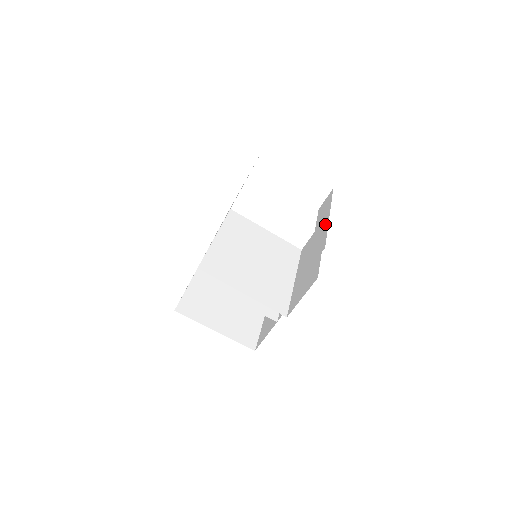
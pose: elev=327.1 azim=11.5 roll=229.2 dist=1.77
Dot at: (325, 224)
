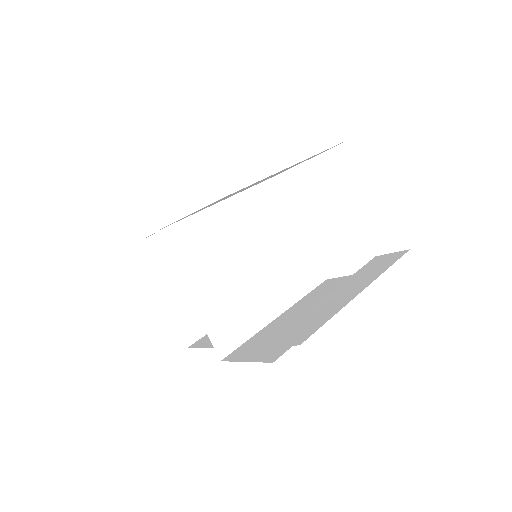
Dot at: (345, 299)
